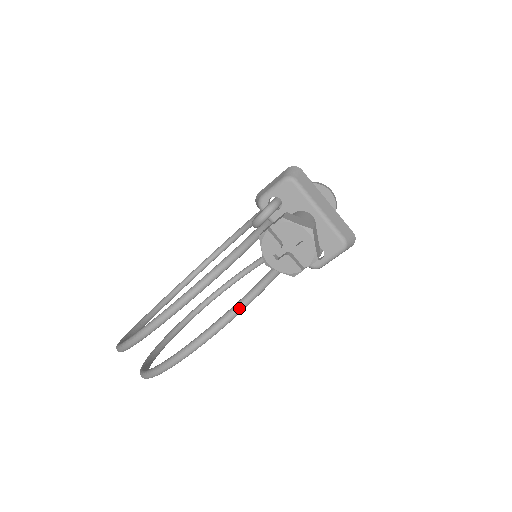
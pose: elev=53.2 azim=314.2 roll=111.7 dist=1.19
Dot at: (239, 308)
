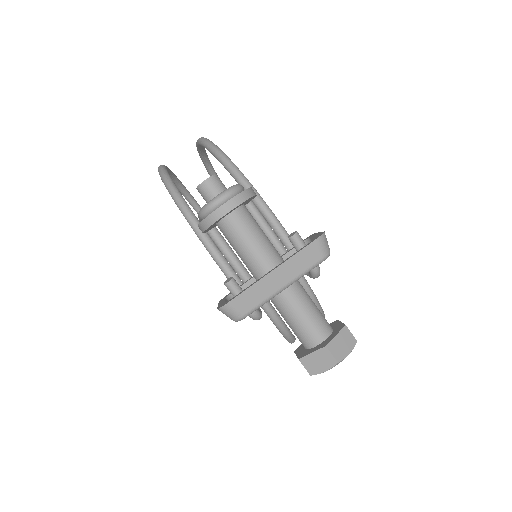
Dot at: occluded
